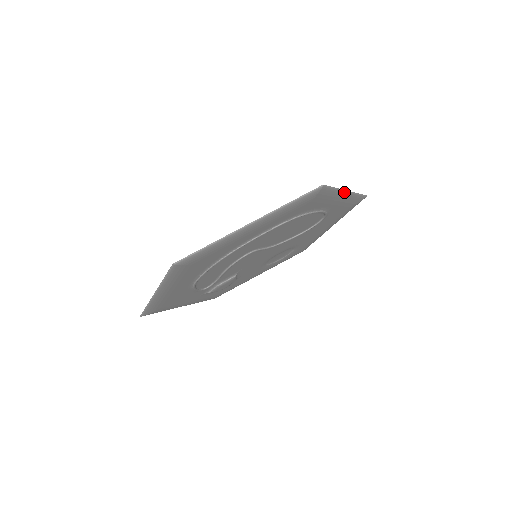
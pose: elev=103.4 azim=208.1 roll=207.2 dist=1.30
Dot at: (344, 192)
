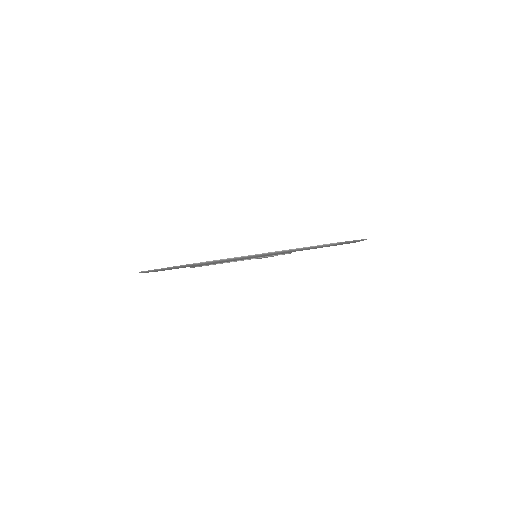
Dot at: (259, 255)
